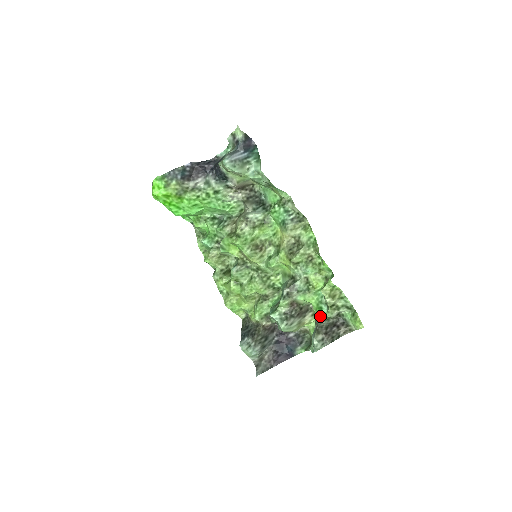
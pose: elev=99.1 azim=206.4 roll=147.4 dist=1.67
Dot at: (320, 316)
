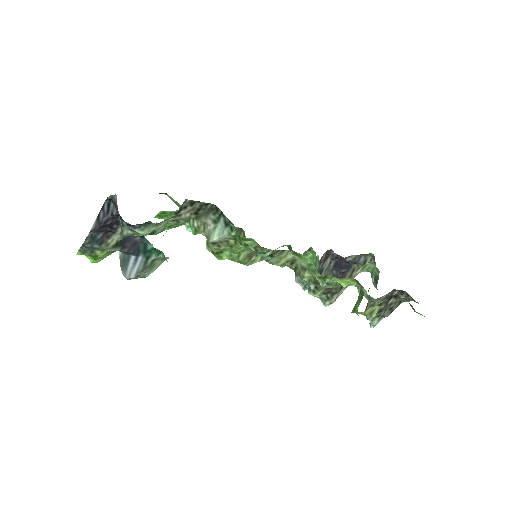
Dot at: (367, 297)
